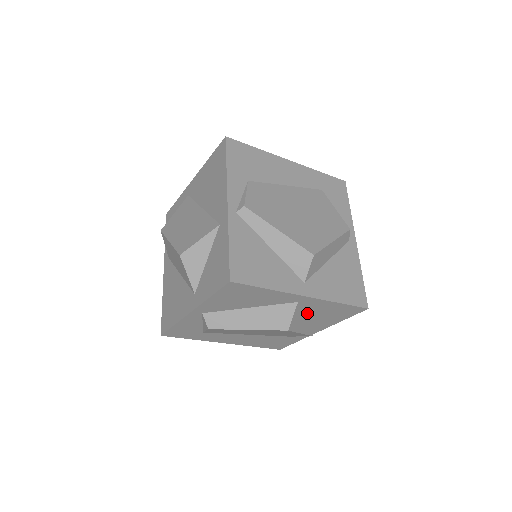
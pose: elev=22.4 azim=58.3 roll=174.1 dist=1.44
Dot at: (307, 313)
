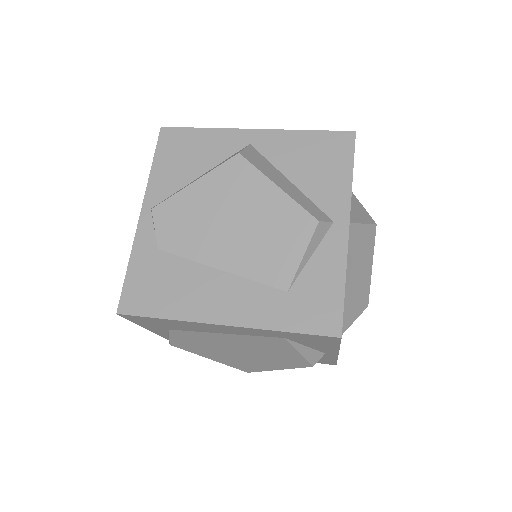
Dot at: occluded
